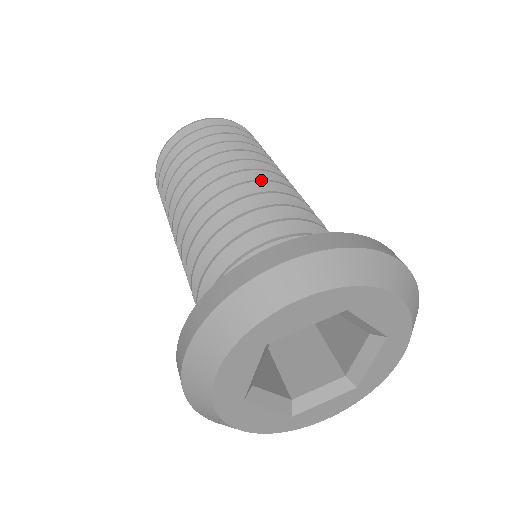
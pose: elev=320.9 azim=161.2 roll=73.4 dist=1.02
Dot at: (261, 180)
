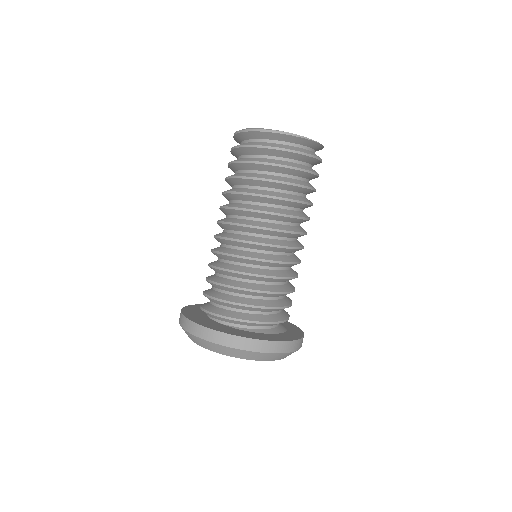
Dot at: (270, 245)
